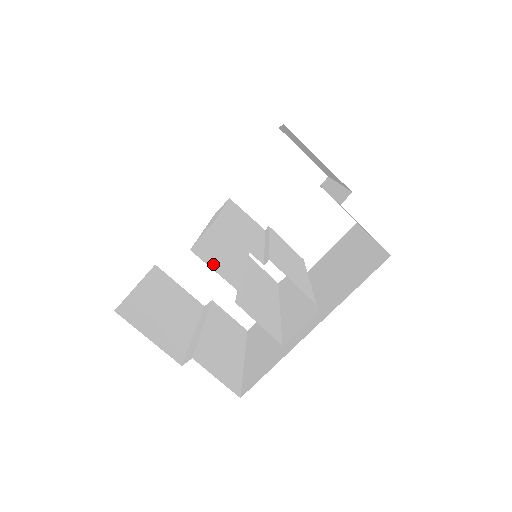
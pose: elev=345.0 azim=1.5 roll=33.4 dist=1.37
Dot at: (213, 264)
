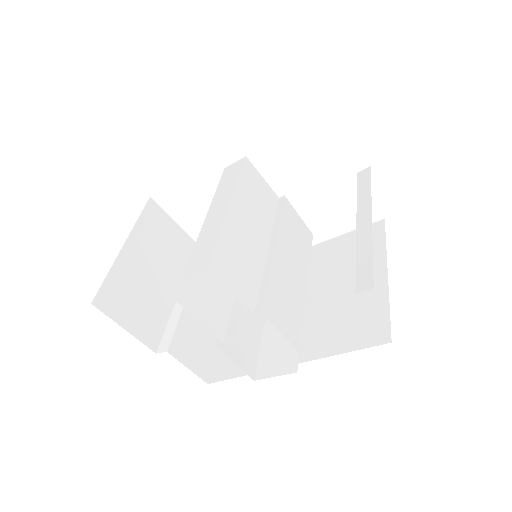
Dot at: (199, 305)
